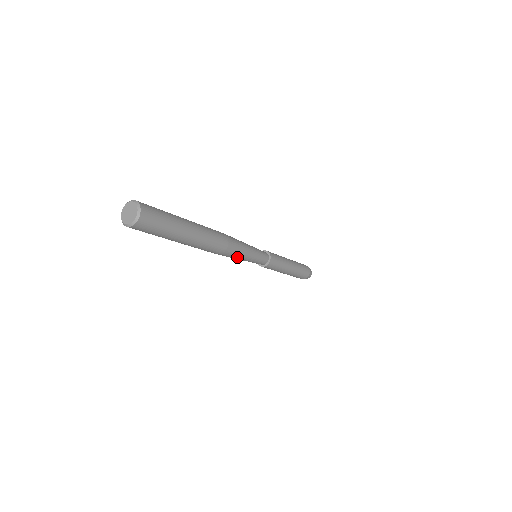
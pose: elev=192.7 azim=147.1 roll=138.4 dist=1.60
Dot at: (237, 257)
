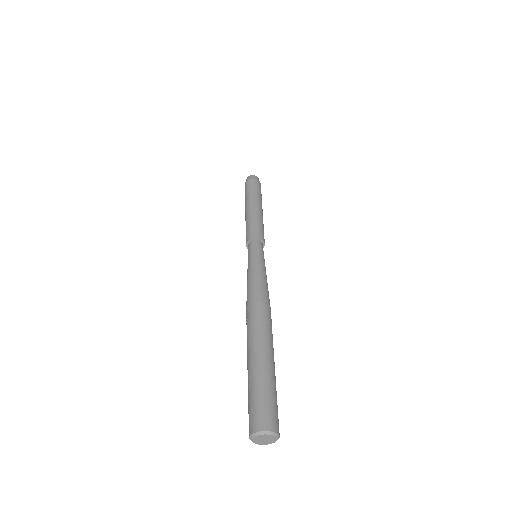
Dot at: occluded
